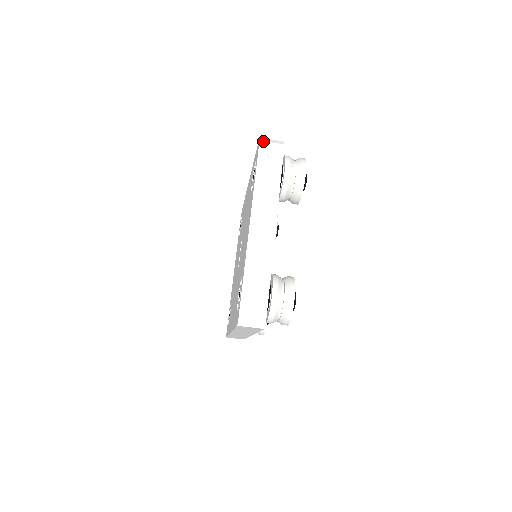
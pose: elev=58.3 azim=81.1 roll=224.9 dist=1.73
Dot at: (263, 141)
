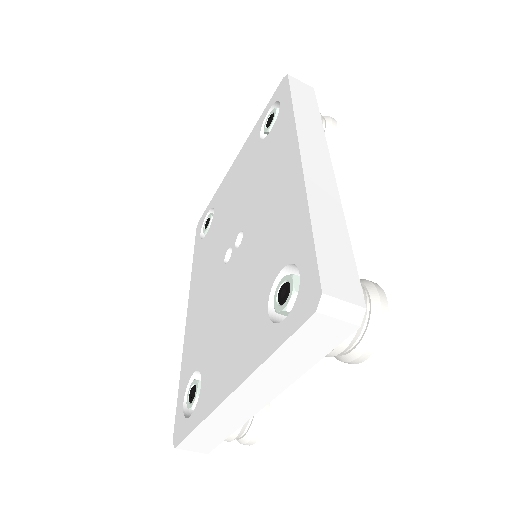
Dot at: (322, 314)
